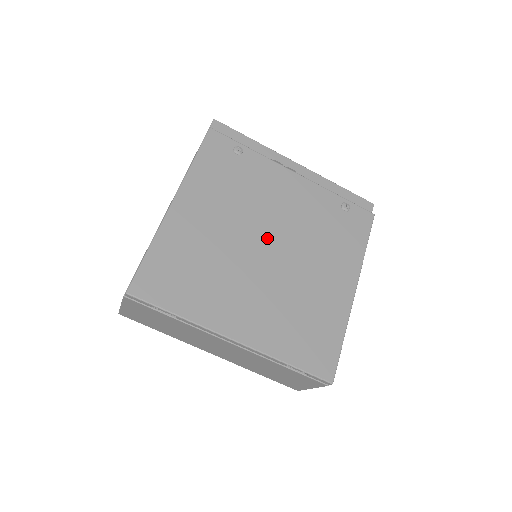
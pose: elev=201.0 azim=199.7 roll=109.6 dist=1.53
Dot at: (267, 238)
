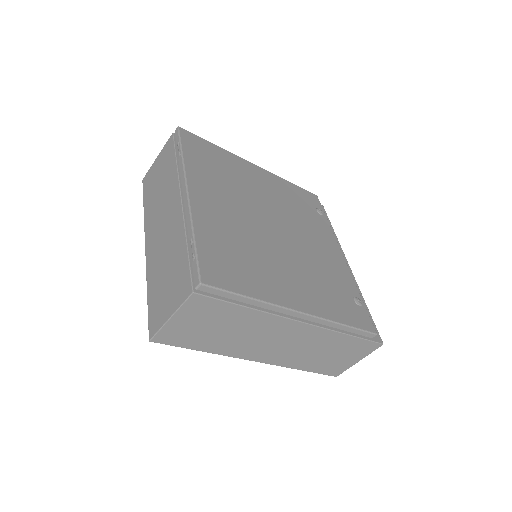
Dot at: (282, 227)
